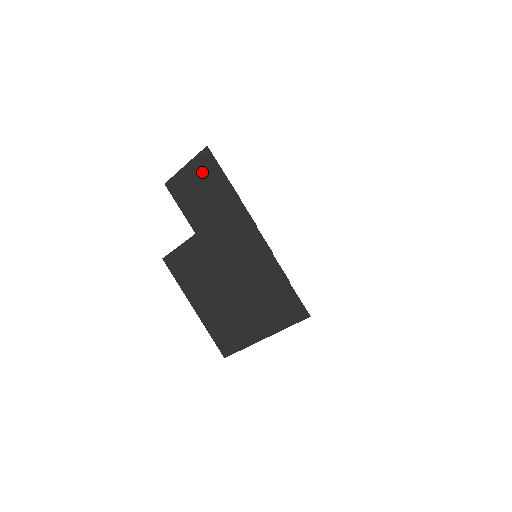
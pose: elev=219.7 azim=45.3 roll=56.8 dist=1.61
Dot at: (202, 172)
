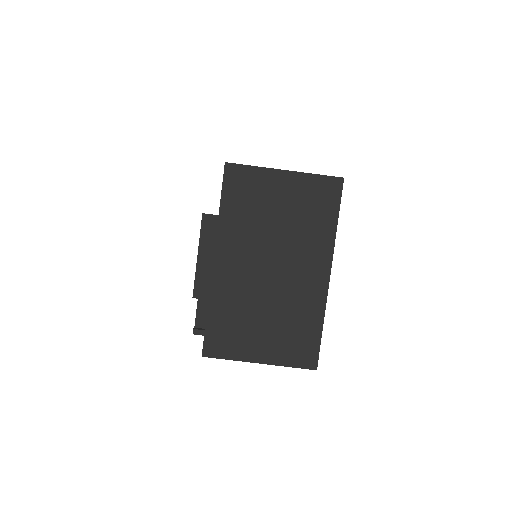
Dot at: occluded
